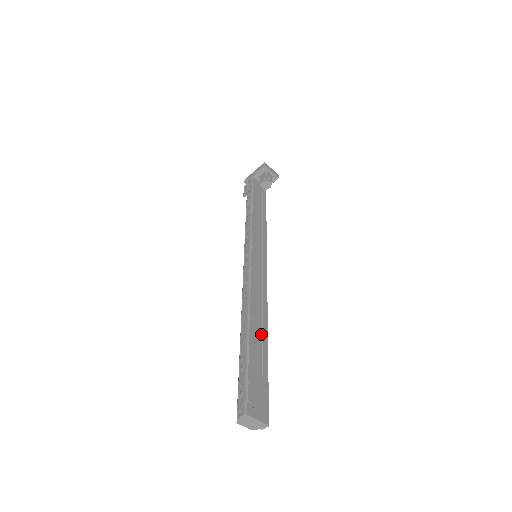
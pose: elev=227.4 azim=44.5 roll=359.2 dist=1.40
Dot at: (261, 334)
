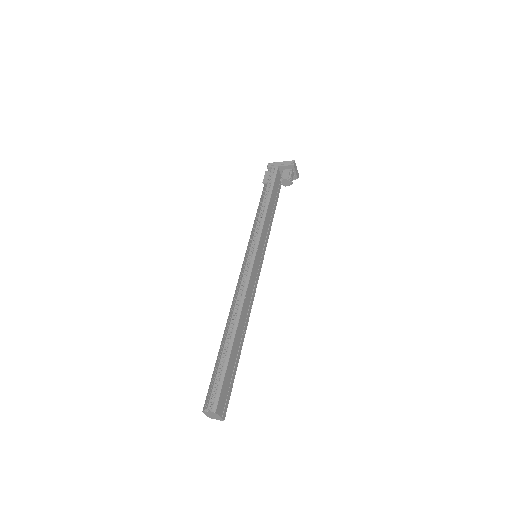
Dot at: (241, 338)
